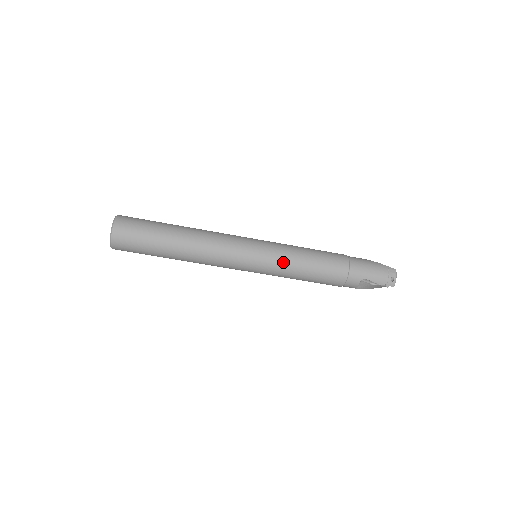
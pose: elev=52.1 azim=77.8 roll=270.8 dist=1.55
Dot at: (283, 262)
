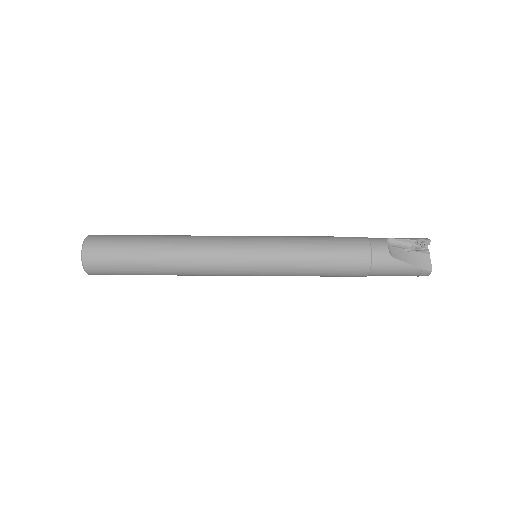
Dot at: (286, 236)
